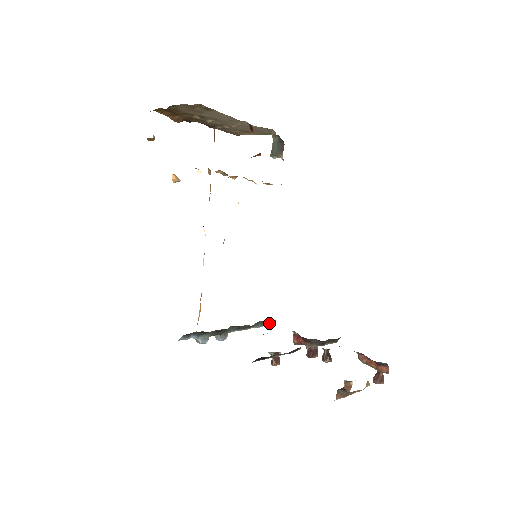
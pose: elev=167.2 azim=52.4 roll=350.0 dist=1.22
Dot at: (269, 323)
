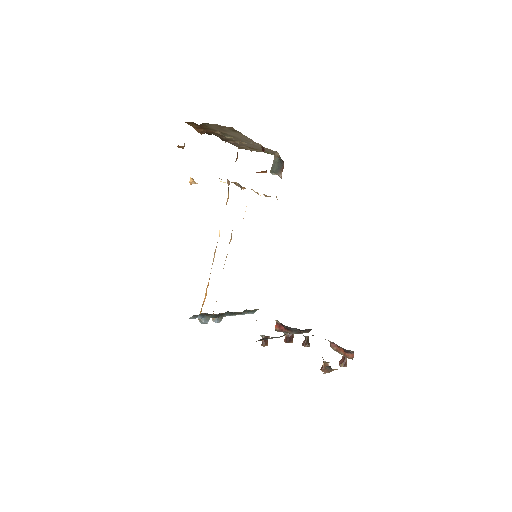
Dot at: (252, 312)
